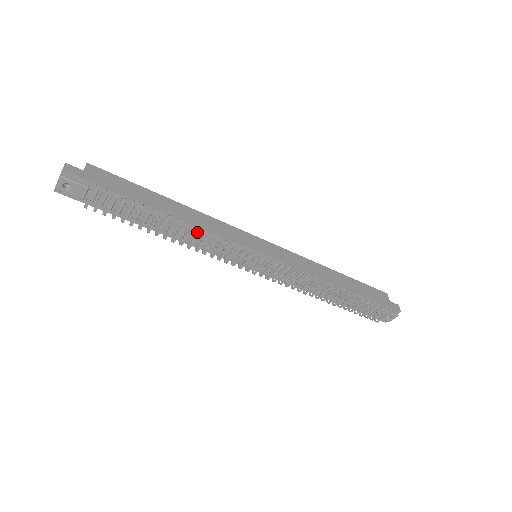
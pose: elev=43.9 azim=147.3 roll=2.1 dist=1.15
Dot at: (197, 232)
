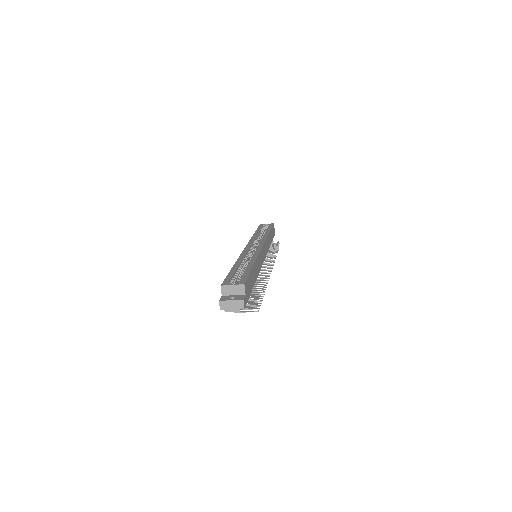
Dot at: occluded
